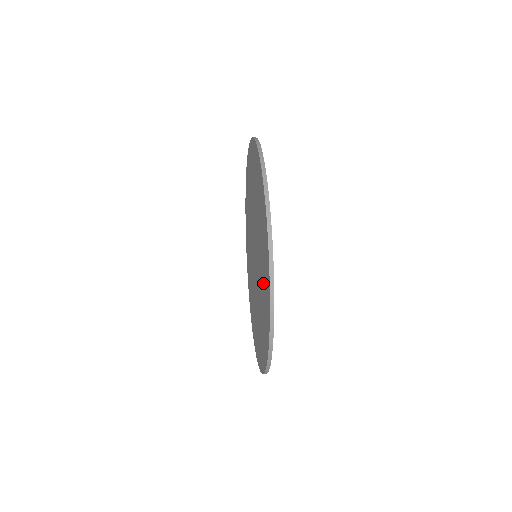
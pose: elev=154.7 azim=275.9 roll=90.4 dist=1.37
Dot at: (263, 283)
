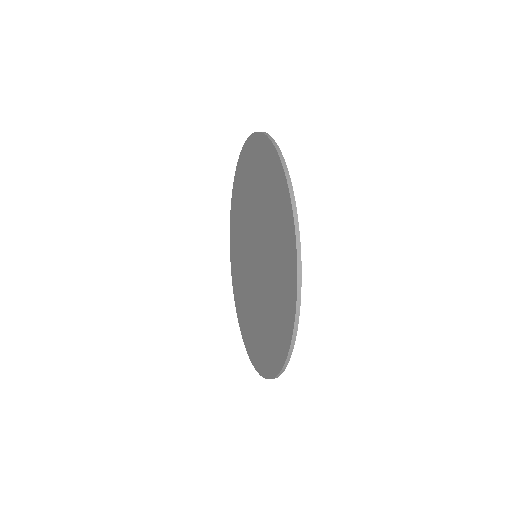
Dot at: (277, 296)
